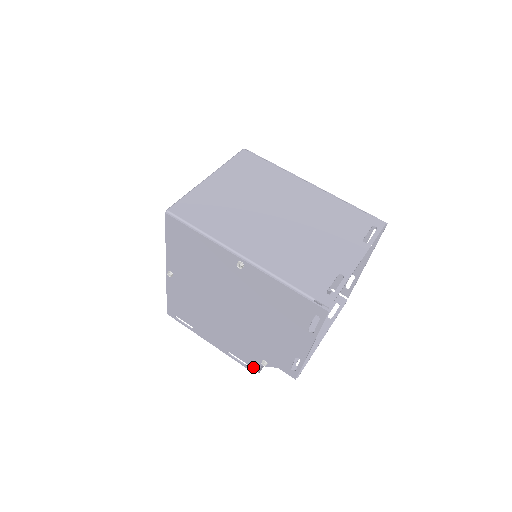
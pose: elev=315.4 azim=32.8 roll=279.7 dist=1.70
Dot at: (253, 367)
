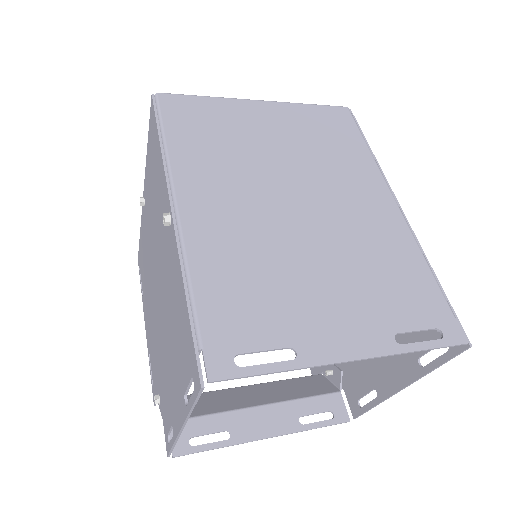
Dot at: (154, 394)
